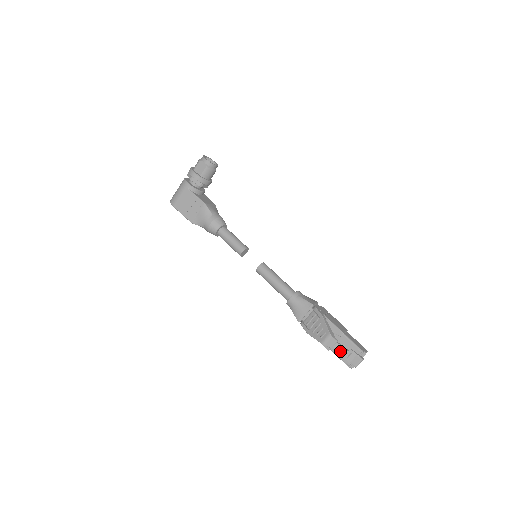
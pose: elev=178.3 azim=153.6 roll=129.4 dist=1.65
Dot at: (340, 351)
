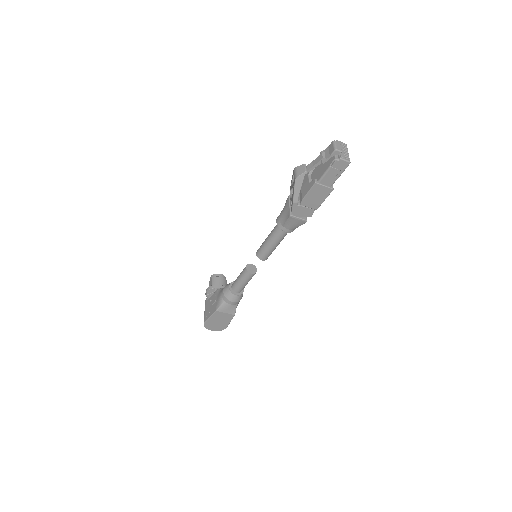
Dot at: (315, 164)
